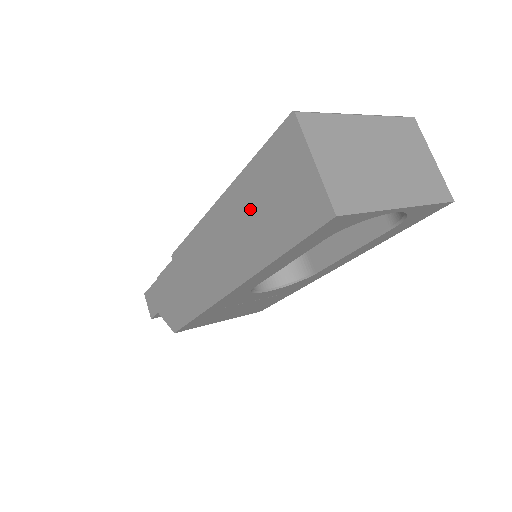
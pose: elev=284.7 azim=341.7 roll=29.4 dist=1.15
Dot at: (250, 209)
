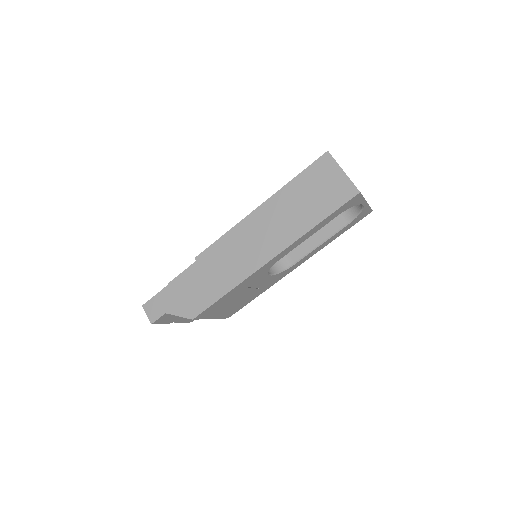
Dot at: (293, 204)
